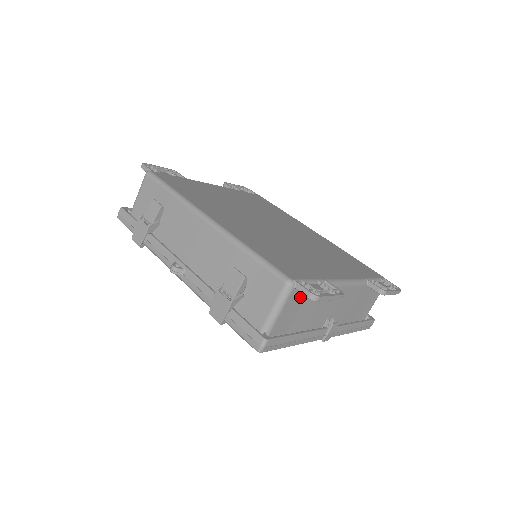
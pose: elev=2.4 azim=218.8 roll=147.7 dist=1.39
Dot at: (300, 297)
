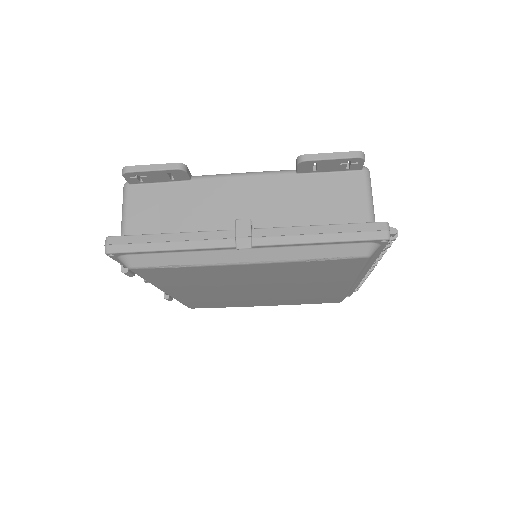
Dot at: (150, 195)
